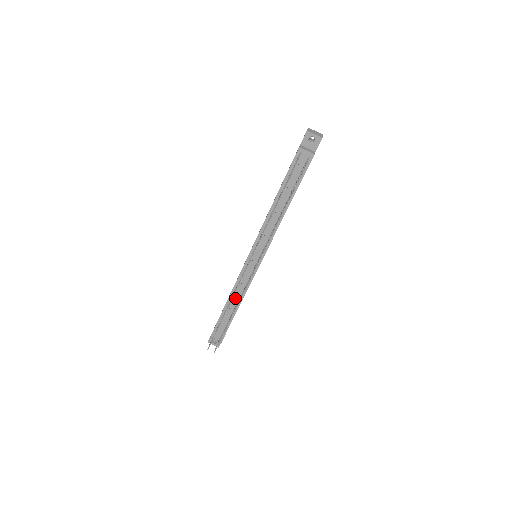
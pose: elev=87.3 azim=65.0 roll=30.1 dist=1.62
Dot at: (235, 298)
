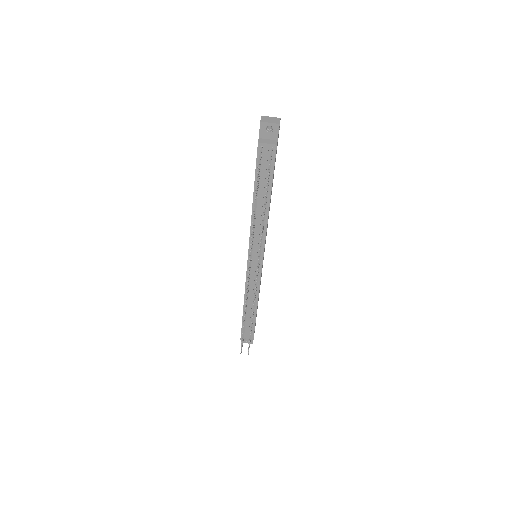
Dot at: (250, 300)
